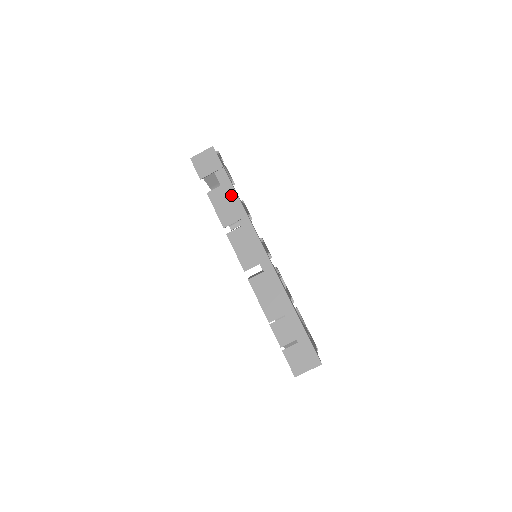
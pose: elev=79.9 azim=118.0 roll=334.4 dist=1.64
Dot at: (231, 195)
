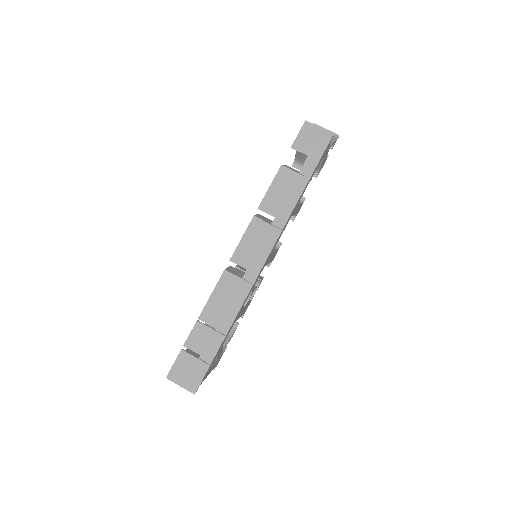
Dot at: (296, 191)
